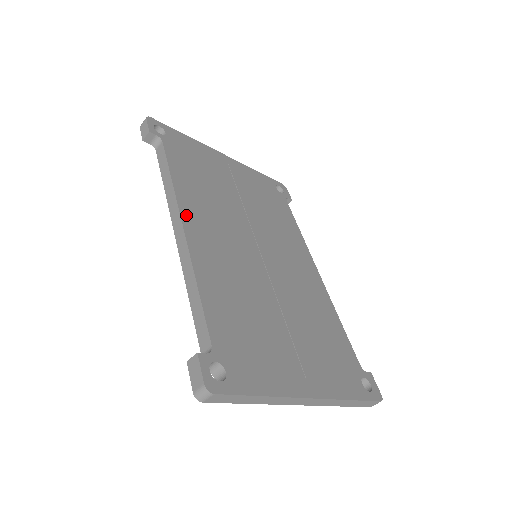
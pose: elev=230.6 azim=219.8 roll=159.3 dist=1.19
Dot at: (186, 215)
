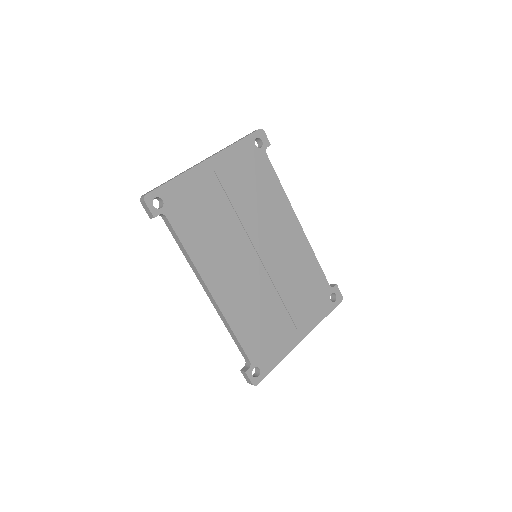
Dot at: (209, 281)
